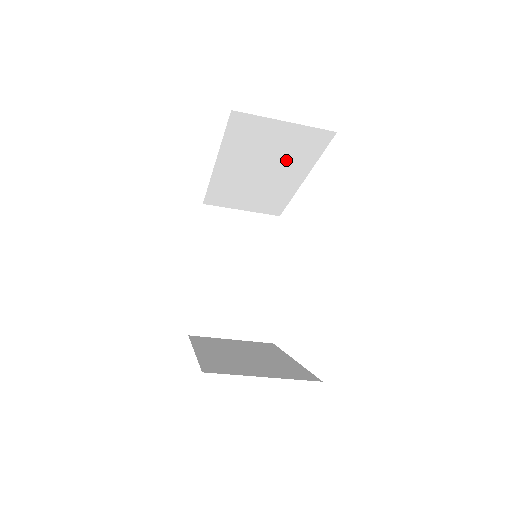
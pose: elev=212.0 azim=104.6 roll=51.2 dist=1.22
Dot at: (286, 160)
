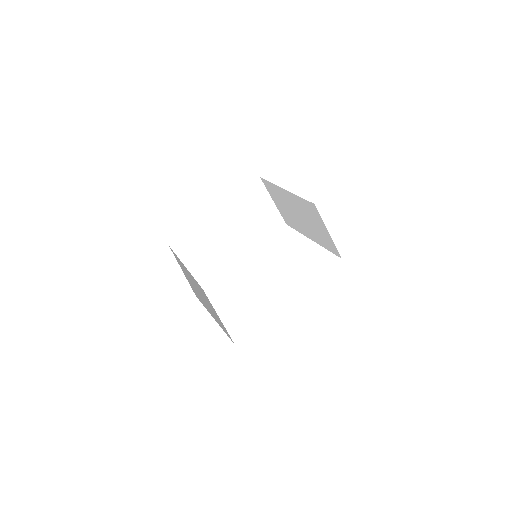
Dot at: (251, 231)
